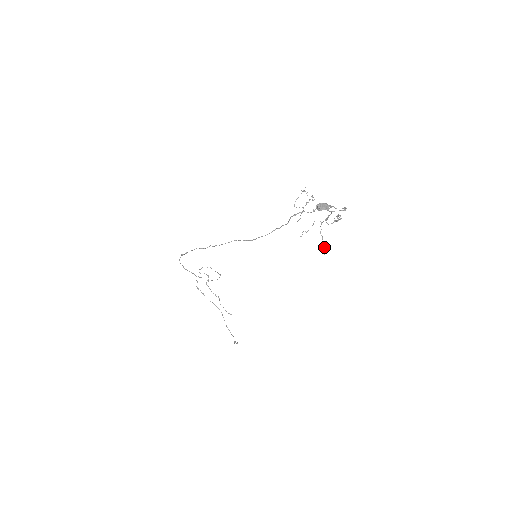
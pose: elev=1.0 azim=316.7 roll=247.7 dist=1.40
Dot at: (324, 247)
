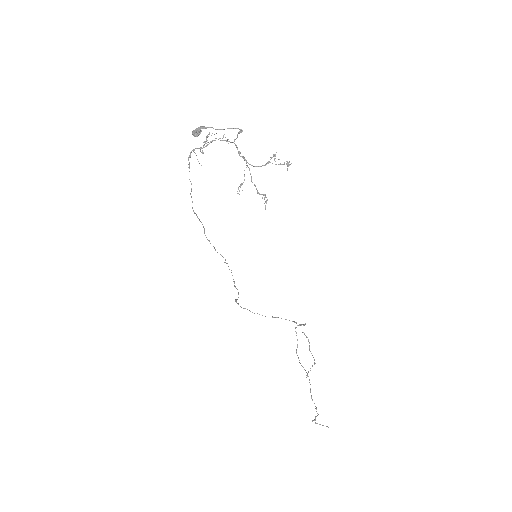
Dot at: (266, 201)
